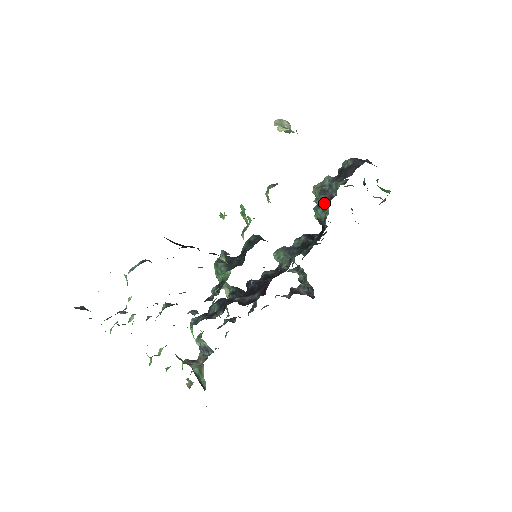
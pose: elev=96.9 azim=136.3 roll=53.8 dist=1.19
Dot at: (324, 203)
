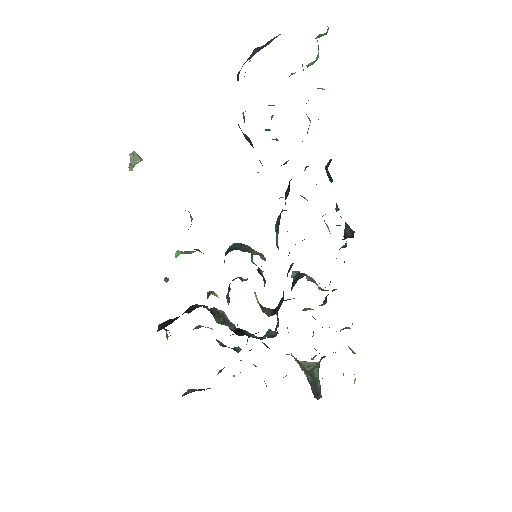
Dot at: occluded
